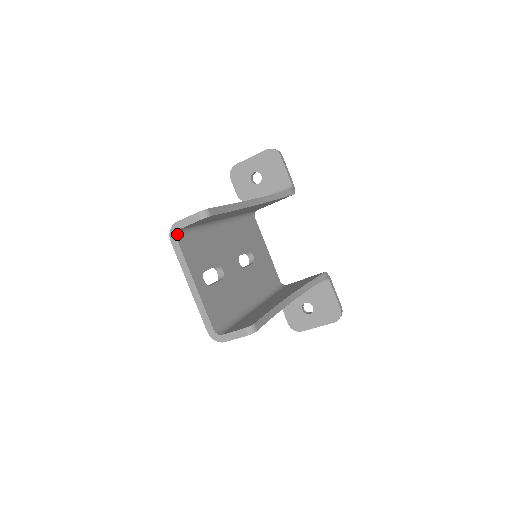
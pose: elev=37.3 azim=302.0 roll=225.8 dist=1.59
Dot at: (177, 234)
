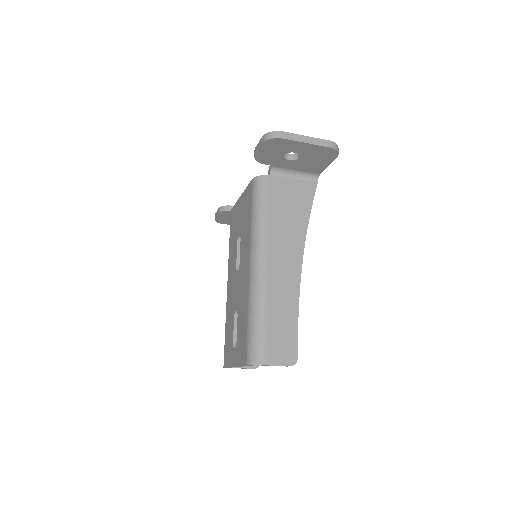
Dot at: occluded
